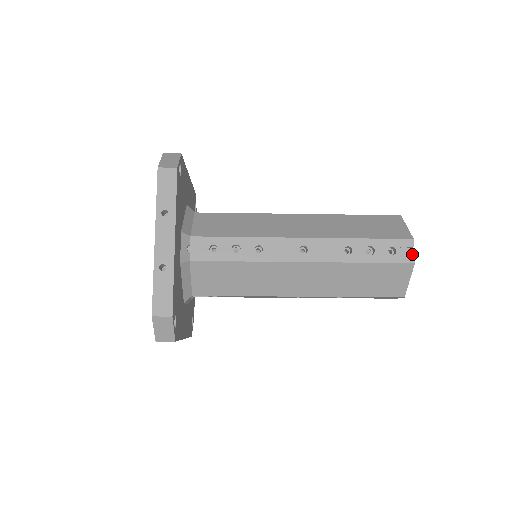
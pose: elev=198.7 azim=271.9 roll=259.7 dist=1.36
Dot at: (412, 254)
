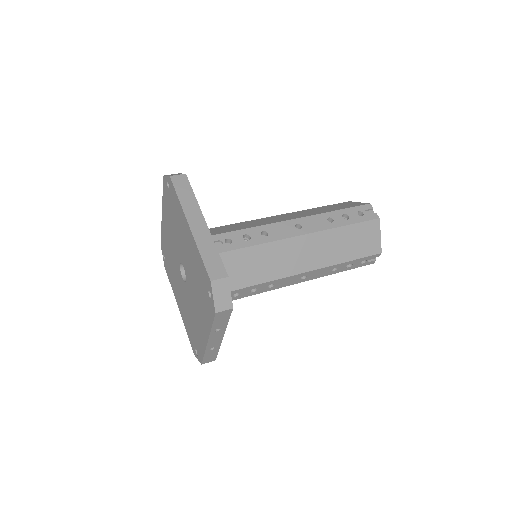
Dot at: (375, 258)
